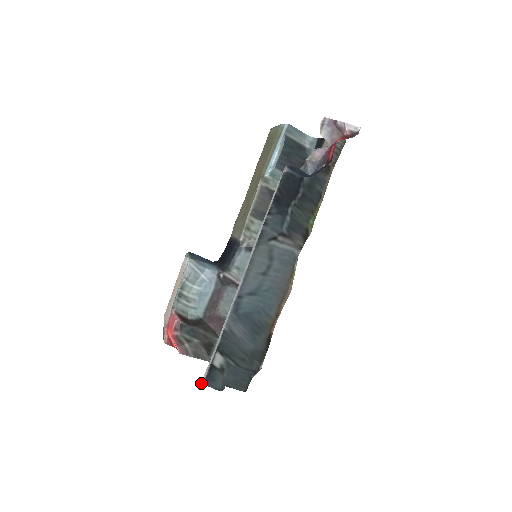
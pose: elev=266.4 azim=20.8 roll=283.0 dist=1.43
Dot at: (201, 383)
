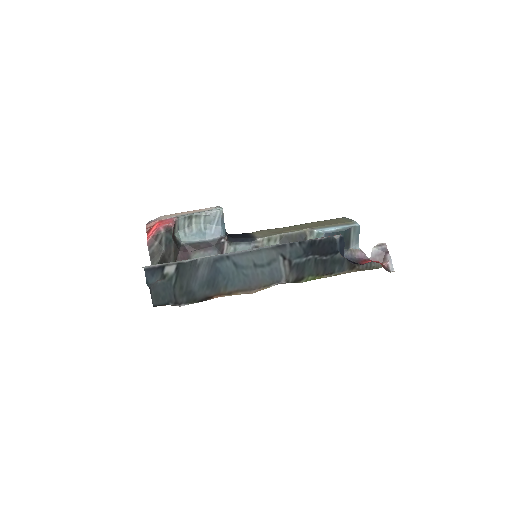
Dot at: (146, 266)
